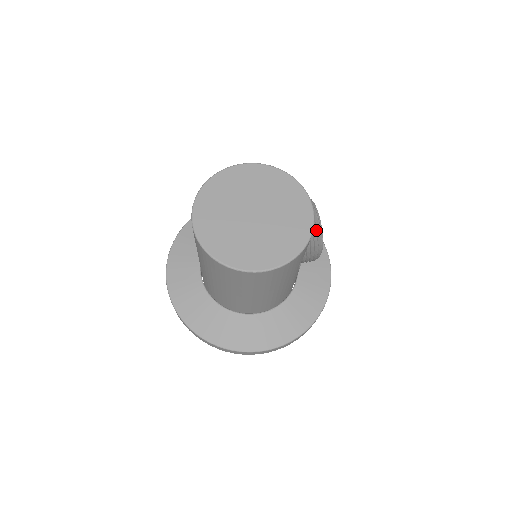
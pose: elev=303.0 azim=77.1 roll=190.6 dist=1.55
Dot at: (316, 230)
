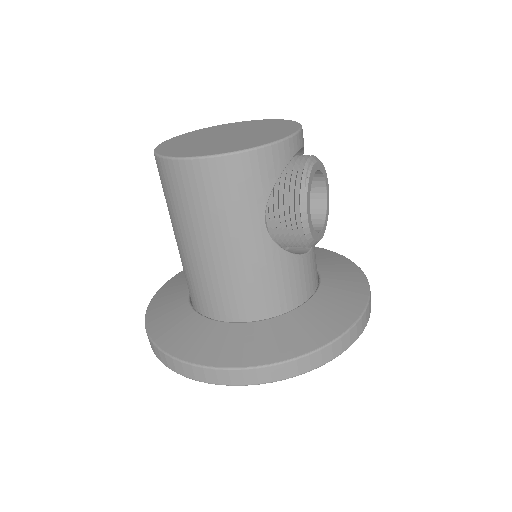
Dot at: (299, 171)
